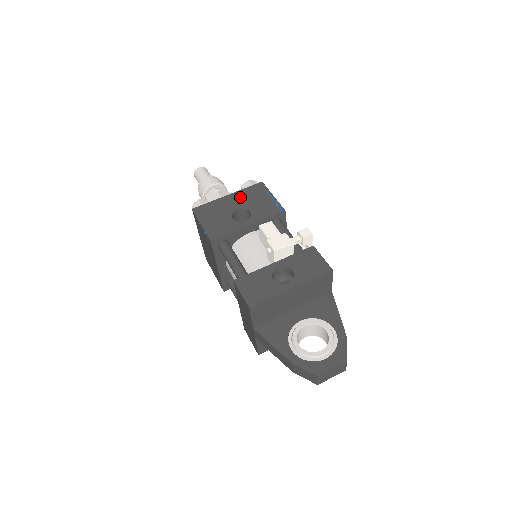
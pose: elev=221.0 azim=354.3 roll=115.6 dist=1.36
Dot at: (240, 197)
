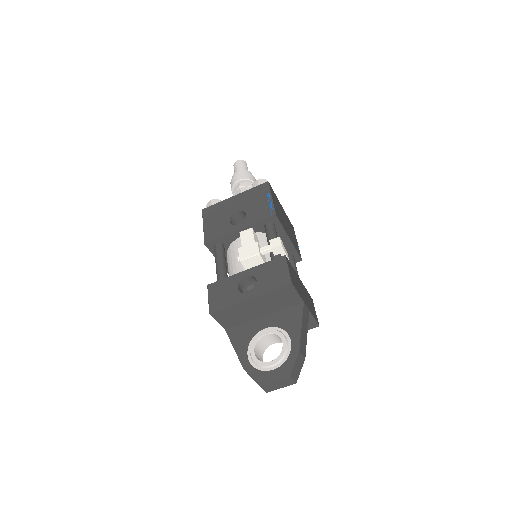
Dot at: (243, 198)
